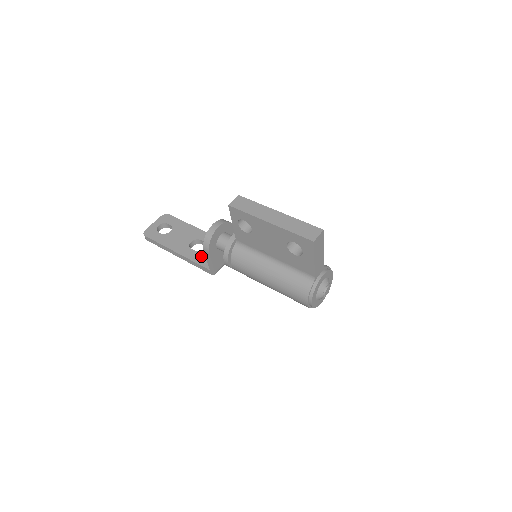
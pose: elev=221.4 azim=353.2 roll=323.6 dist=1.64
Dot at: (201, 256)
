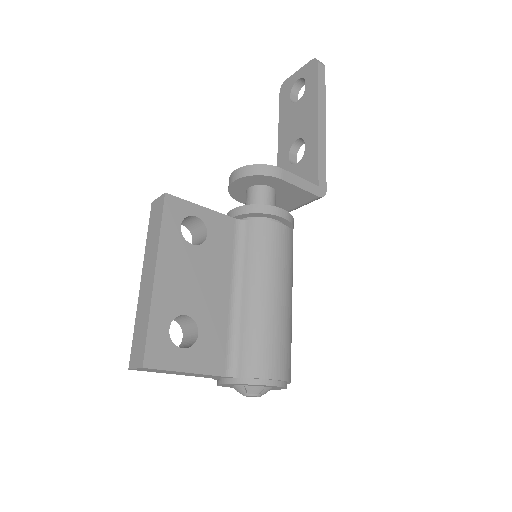
Dot at: occluded
